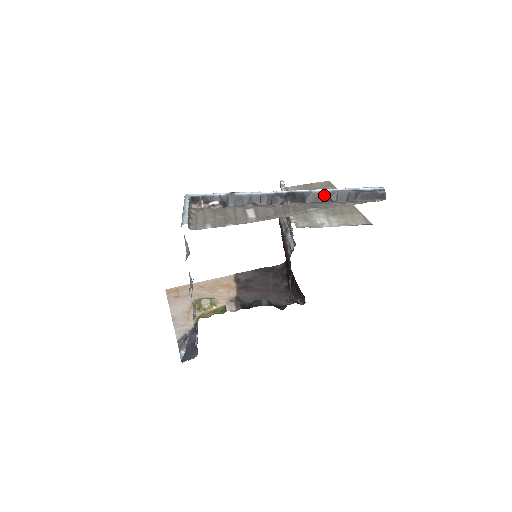
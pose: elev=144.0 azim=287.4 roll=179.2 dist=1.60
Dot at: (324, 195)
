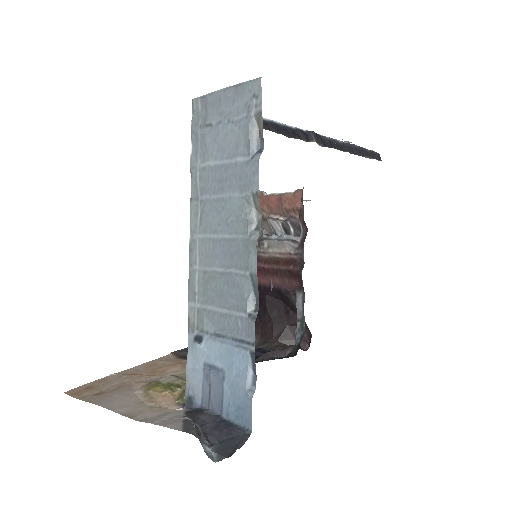
Dot at: (337, 144)
